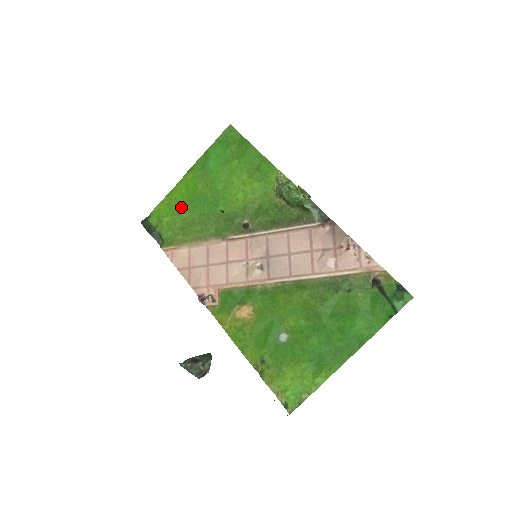
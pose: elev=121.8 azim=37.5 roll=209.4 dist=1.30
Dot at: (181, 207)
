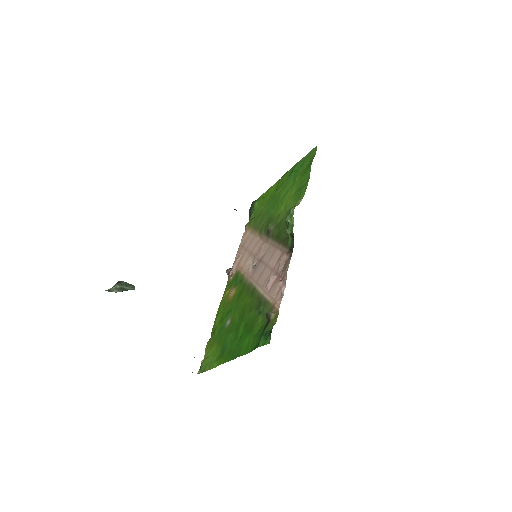
Dot at: (266, 200)
